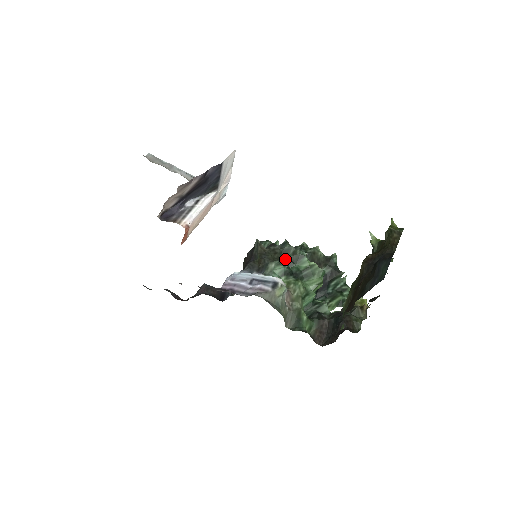
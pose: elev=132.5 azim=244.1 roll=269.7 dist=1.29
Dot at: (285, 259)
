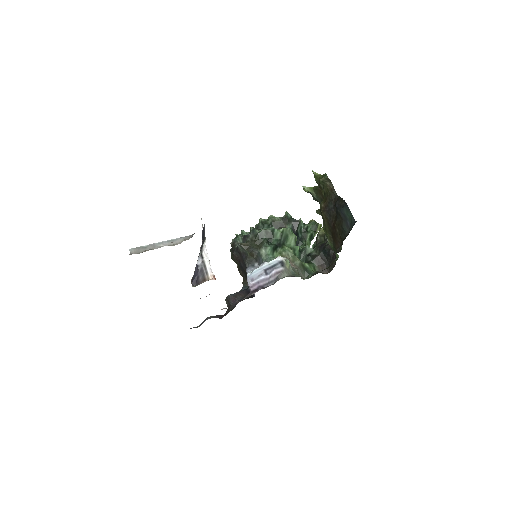
Dot at: (266, 241)
